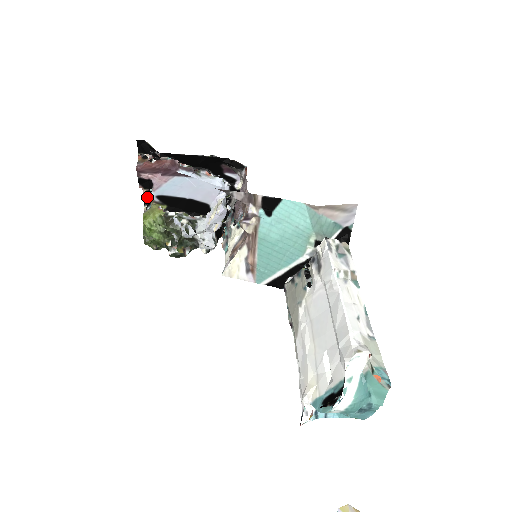
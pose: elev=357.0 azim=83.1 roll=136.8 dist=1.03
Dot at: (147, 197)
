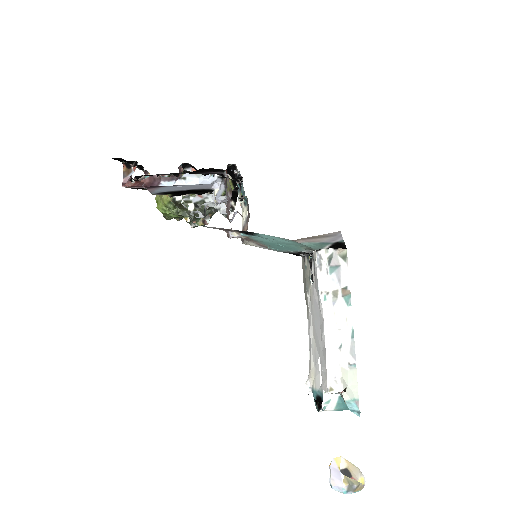
Dot at: occluded
